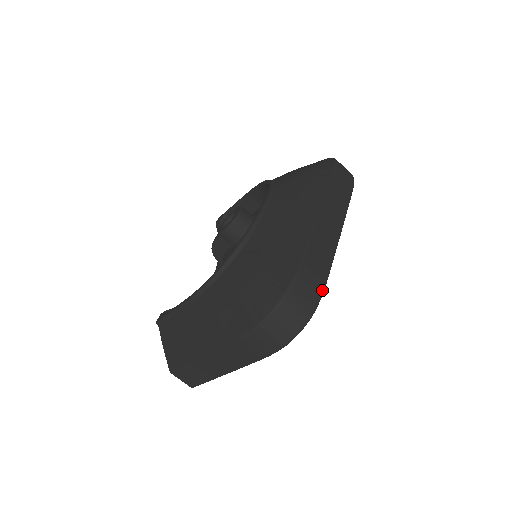
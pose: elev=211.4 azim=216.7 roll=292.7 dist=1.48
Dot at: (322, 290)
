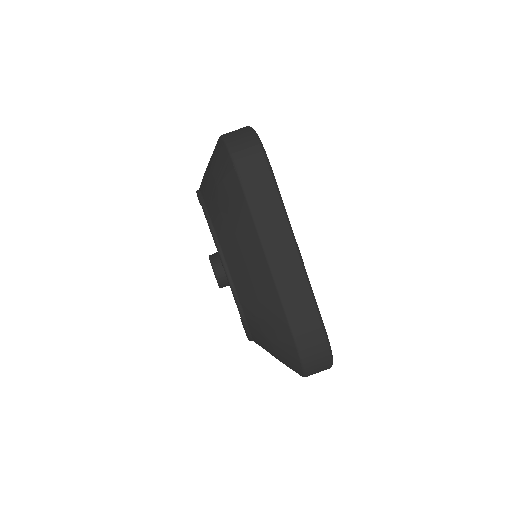
Dot at: (323, 333)
